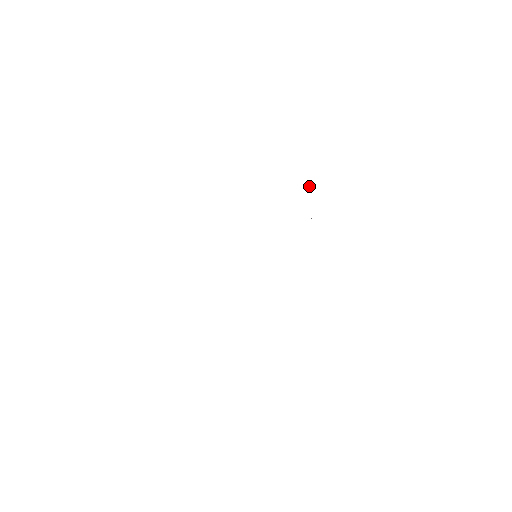
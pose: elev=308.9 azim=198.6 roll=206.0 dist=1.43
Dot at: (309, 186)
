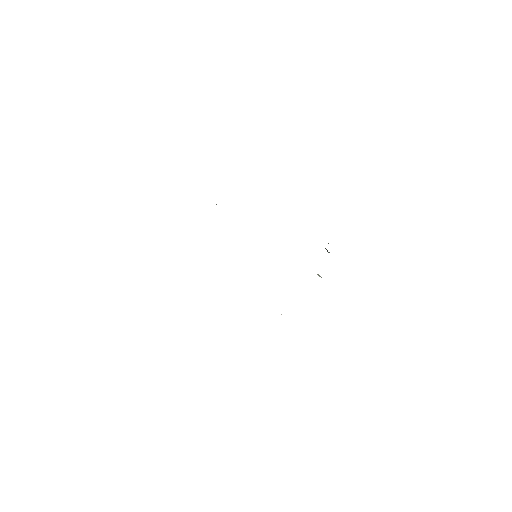
Dot at: (329, 252)
